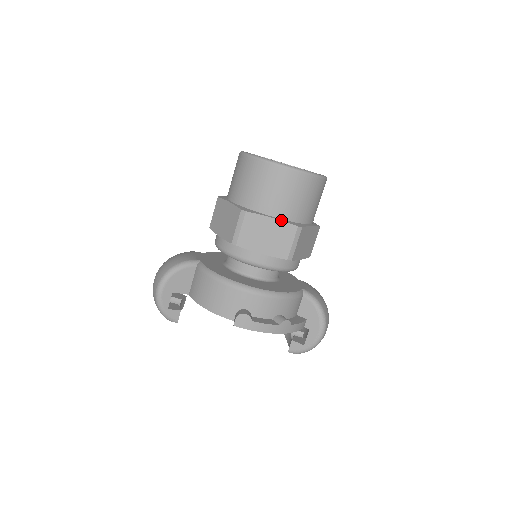
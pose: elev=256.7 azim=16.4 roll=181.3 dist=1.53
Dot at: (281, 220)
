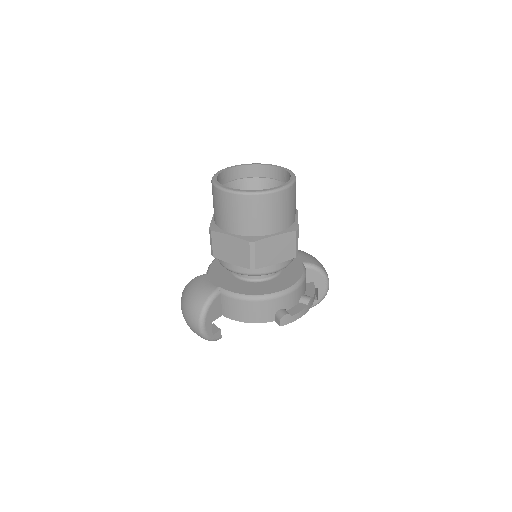
Dot at: (282, 233)
